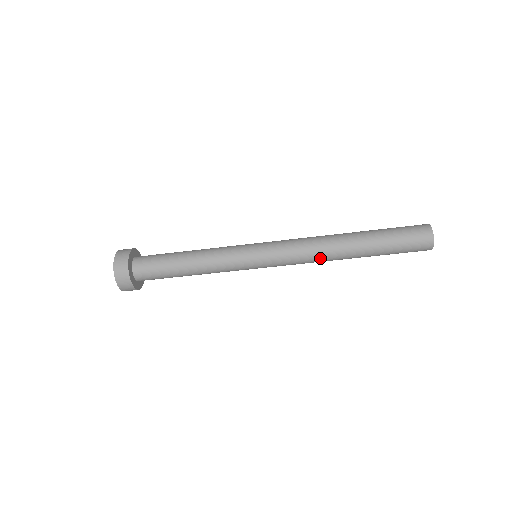
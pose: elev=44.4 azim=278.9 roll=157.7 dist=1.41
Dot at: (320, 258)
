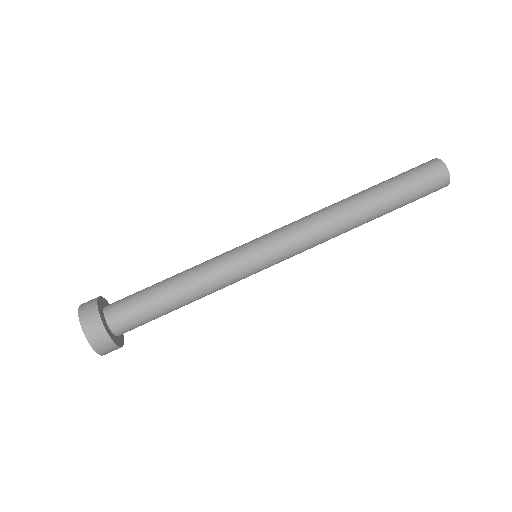
Dot at: (326, 217)
